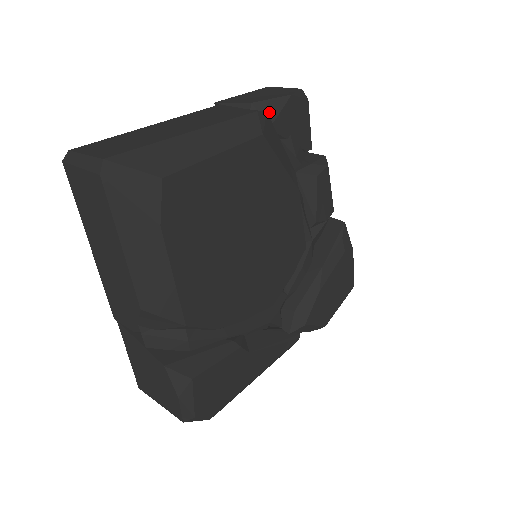
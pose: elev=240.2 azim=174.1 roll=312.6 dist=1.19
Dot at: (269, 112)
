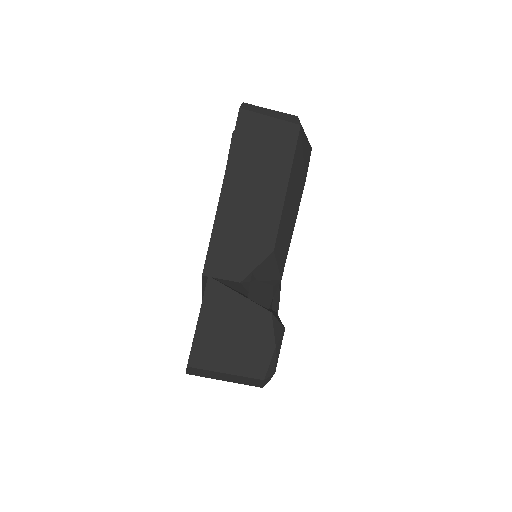
Dot at: occluded
